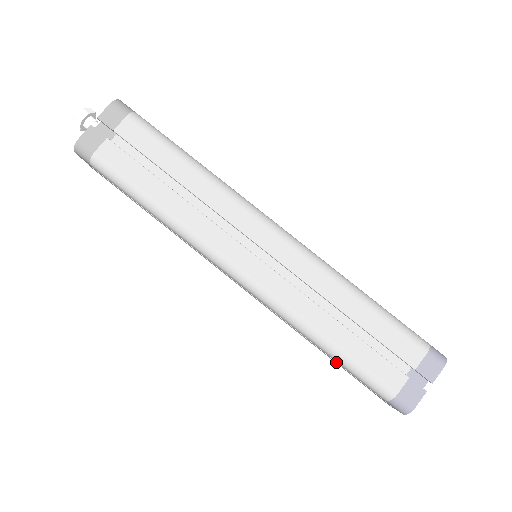
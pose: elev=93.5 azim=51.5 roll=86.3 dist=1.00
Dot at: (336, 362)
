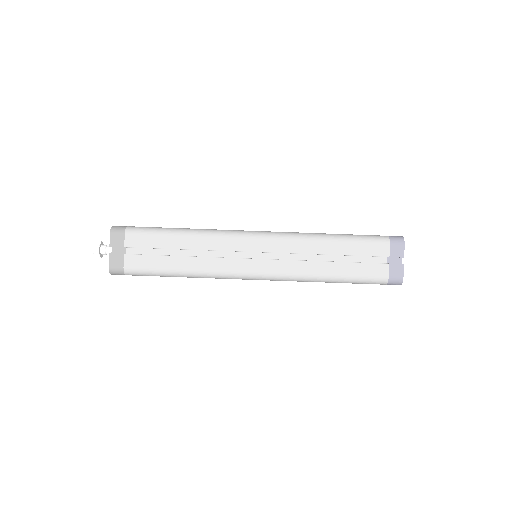
Dot at: occluded
